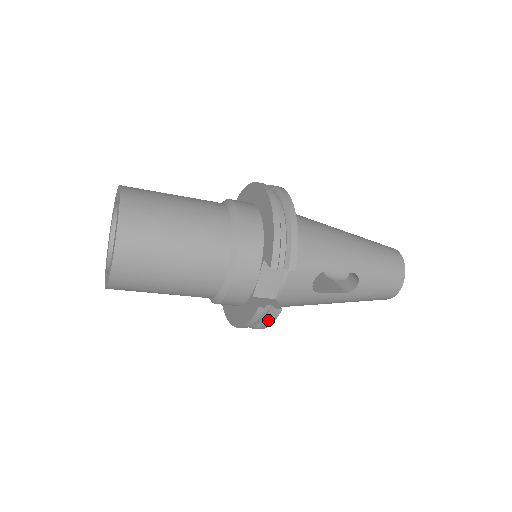
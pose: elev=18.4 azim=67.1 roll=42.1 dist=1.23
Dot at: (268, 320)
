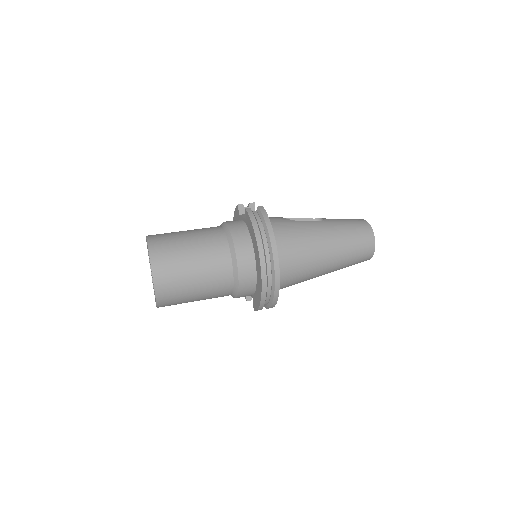
Dot at: occluded
